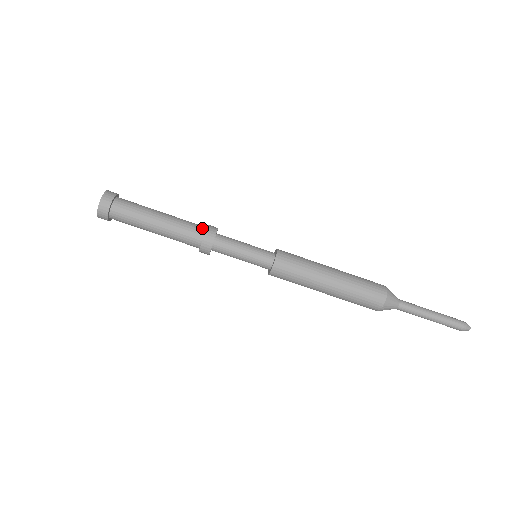
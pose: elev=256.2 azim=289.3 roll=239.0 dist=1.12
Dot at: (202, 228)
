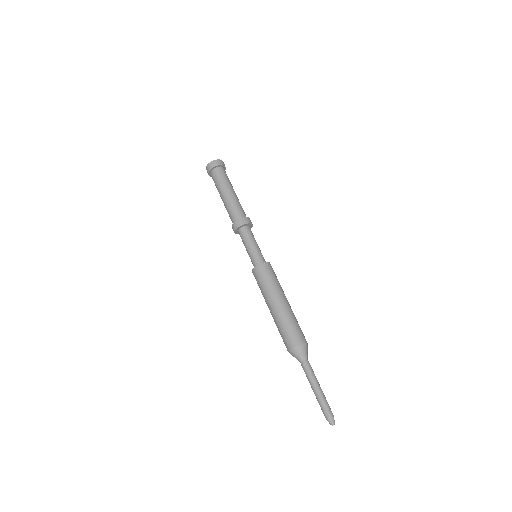
Dot at: (245, 216)
